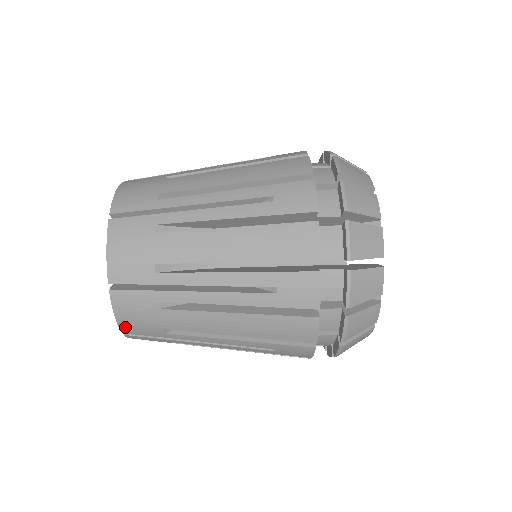
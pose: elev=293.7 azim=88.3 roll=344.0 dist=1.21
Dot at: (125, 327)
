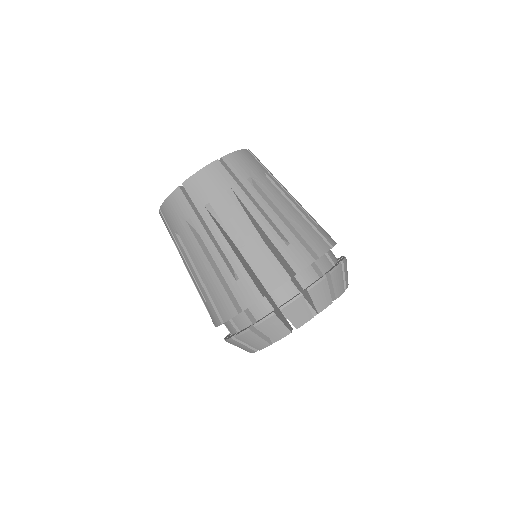
Dot at: (164, 208)
